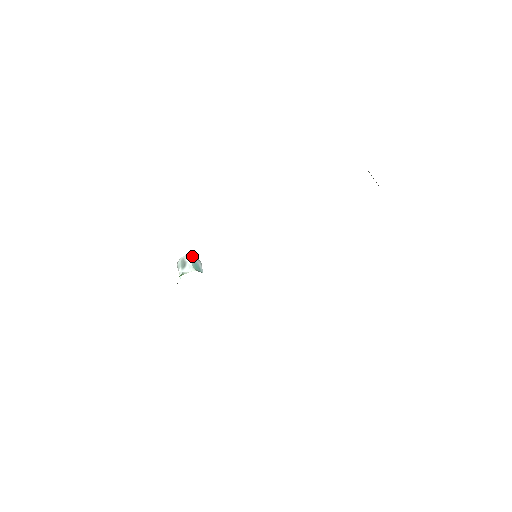
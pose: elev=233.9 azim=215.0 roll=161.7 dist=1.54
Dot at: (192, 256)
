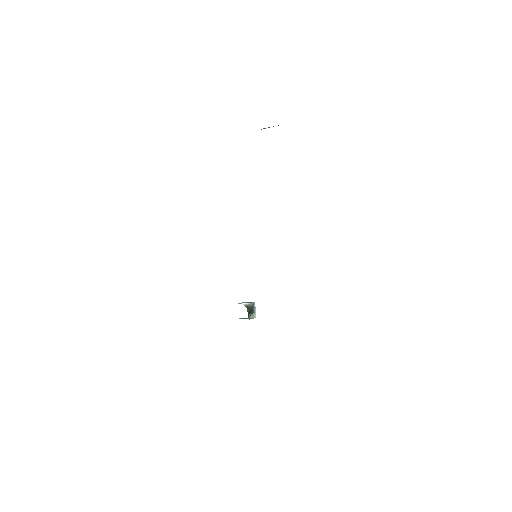
Dot at: (246, 302)
